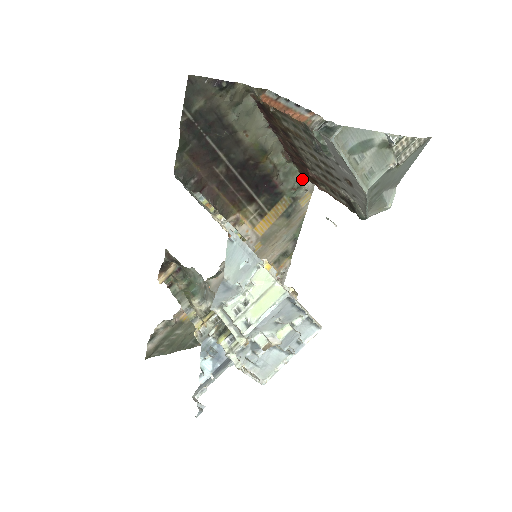
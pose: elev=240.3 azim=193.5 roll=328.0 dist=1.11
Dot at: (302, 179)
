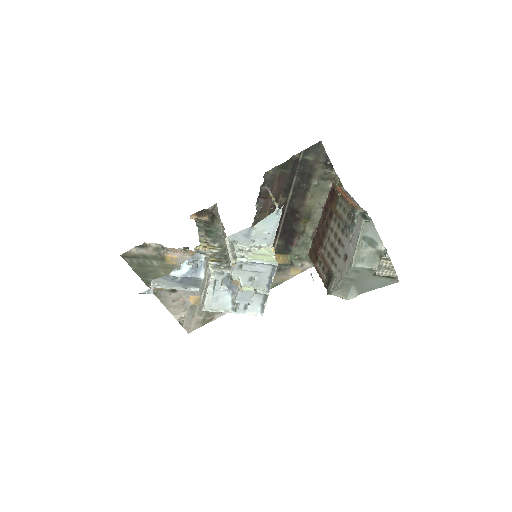
Dot at: (306, 257)
